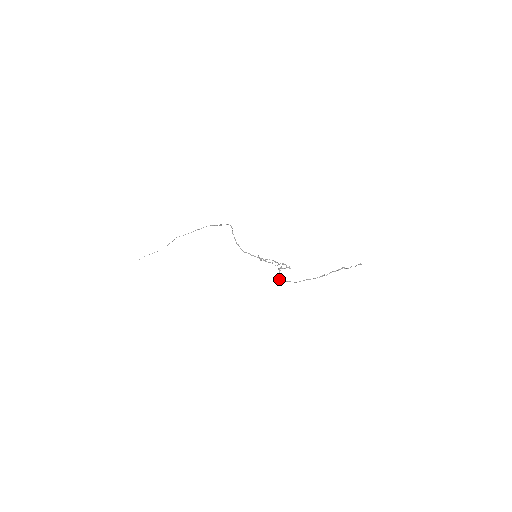
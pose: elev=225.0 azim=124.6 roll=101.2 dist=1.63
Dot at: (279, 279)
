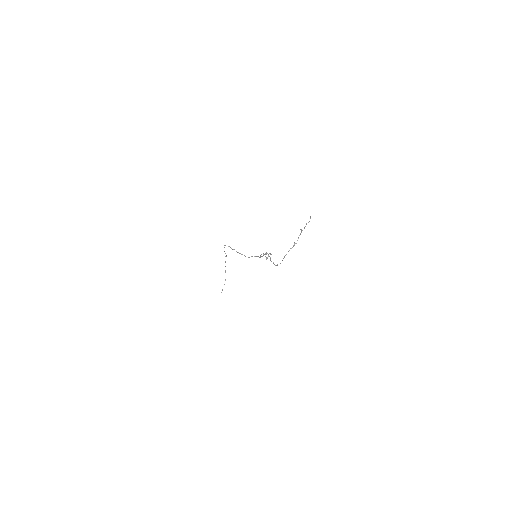
Dot at: occluded
